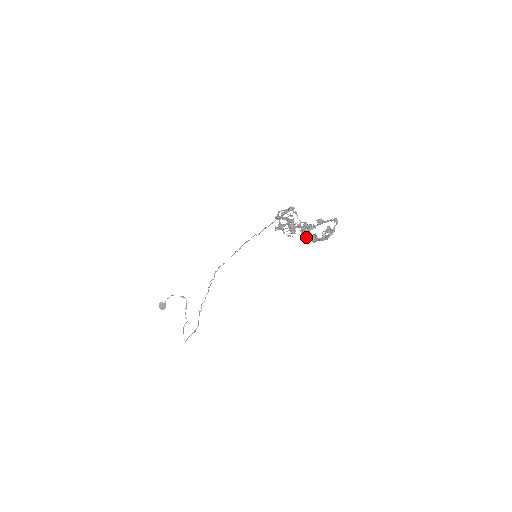
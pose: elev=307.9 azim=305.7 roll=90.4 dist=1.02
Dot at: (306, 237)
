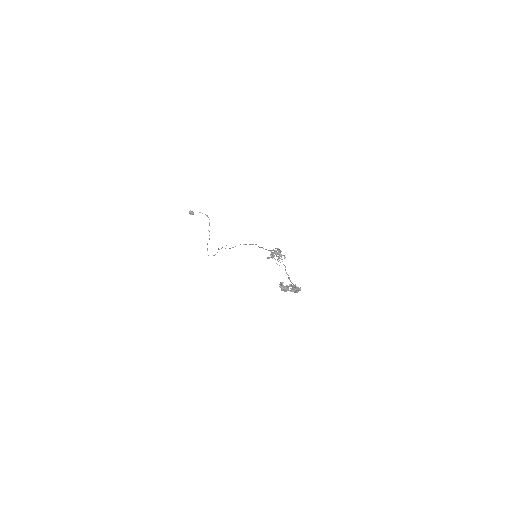
Dot at: (282, 290)
